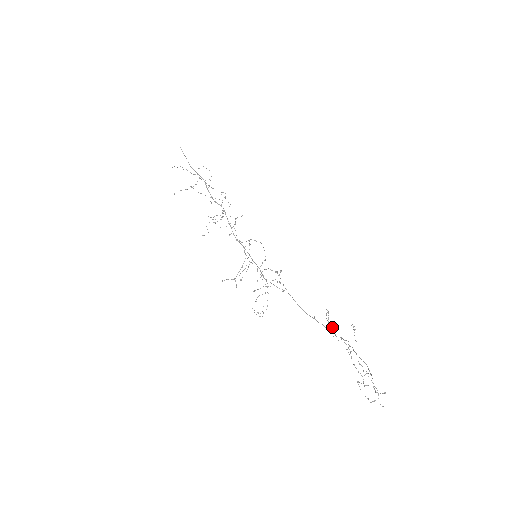
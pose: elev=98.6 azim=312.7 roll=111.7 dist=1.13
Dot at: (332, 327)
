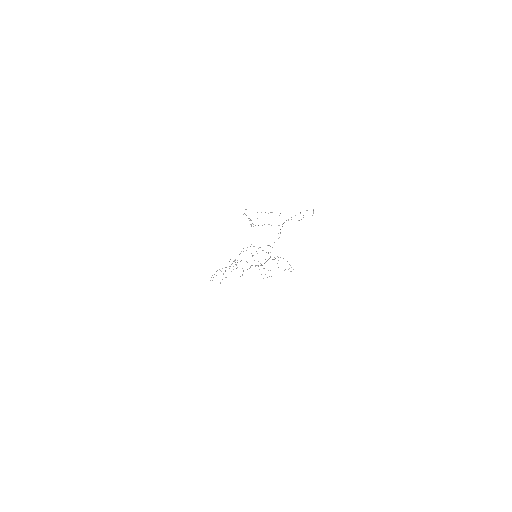
Dot at: (251, 226)
